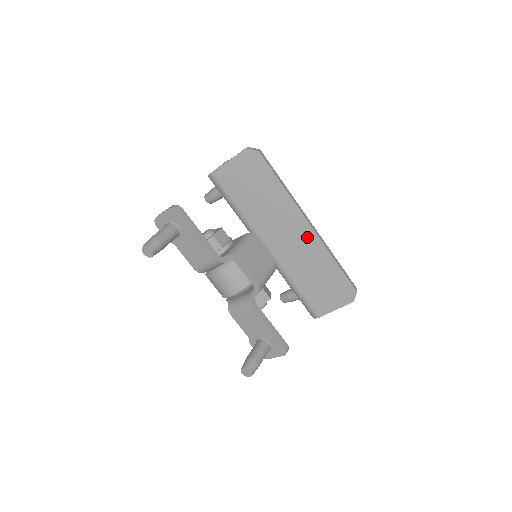
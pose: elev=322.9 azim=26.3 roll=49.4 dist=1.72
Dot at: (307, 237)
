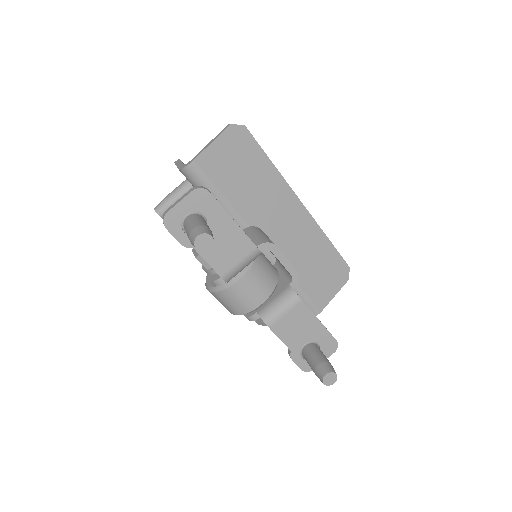
Dot at: (301, 219)
